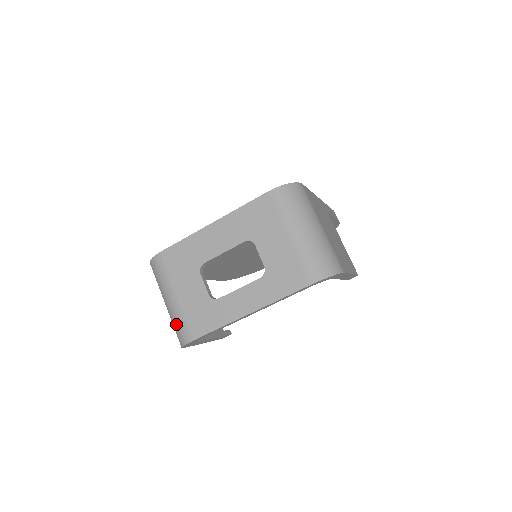
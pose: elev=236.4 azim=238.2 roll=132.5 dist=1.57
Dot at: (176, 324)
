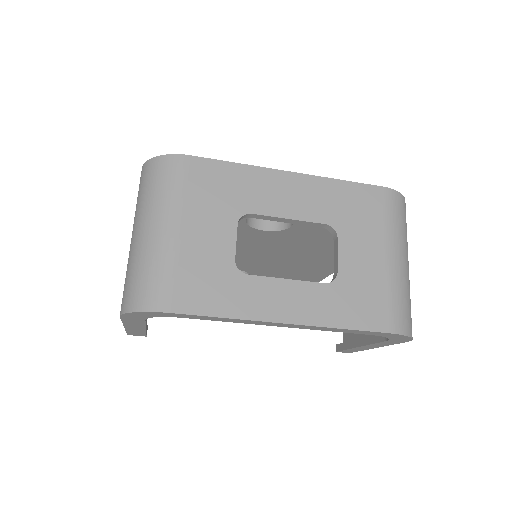
Dot at: (148, 271)
